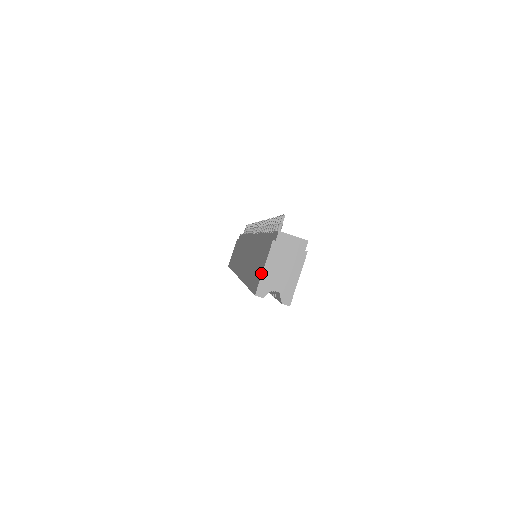
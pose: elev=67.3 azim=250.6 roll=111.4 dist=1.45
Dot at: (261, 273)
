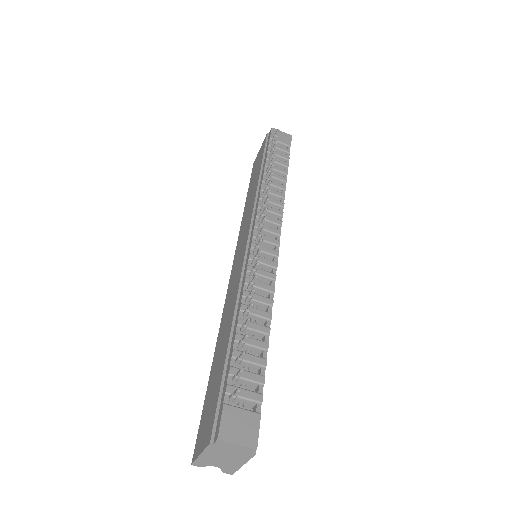
Dot at: (198, 452)
